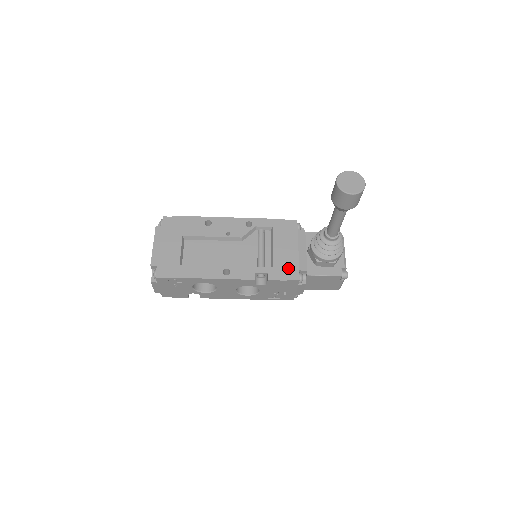
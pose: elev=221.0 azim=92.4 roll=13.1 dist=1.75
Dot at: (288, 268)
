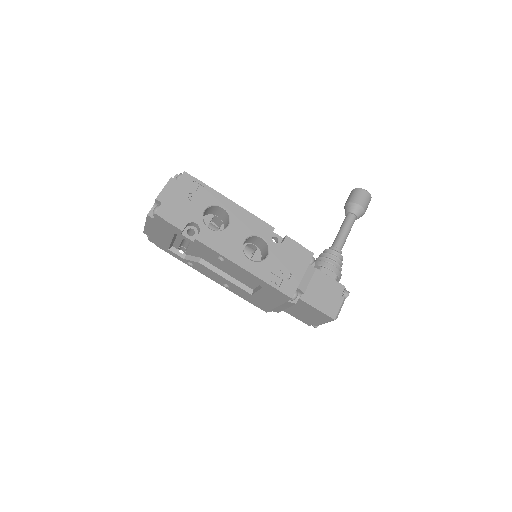
Dot at: occluded
